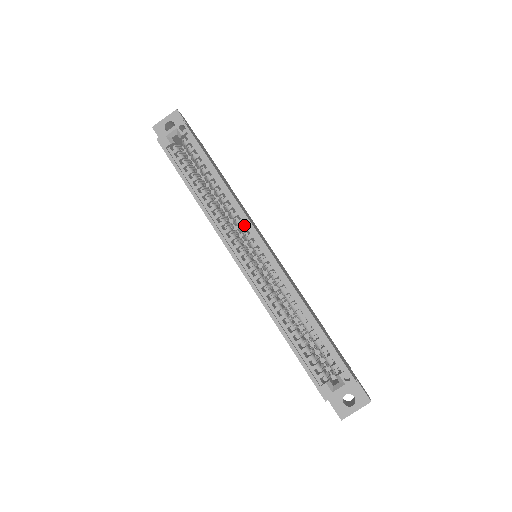
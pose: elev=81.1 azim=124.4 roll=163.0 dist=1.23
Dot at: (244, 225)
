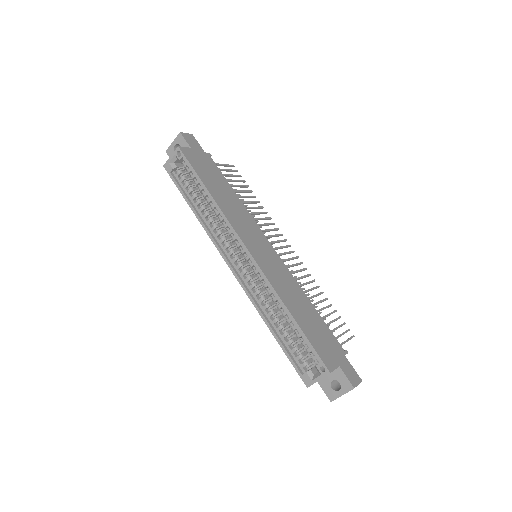
Dot at: occluded
